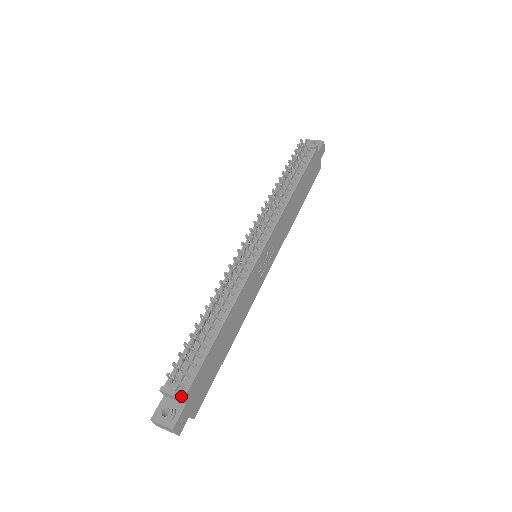
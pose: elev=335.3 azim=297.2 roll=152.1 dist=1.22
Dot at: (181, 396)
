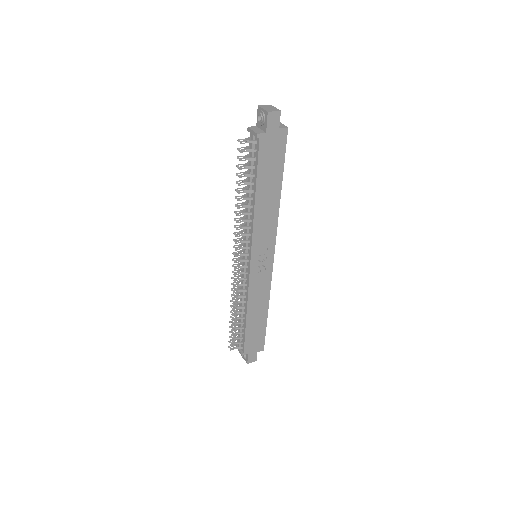
Dot at: (241, 354)
